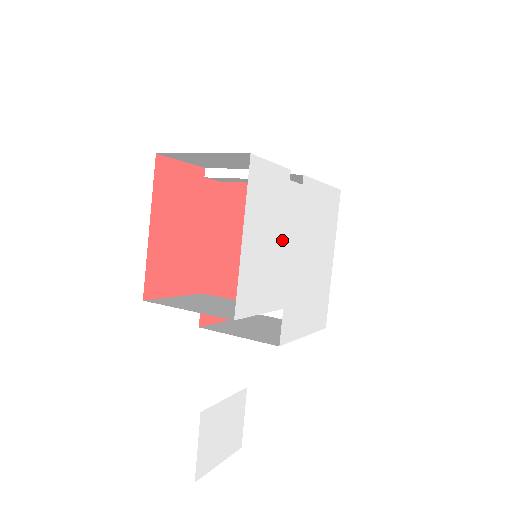
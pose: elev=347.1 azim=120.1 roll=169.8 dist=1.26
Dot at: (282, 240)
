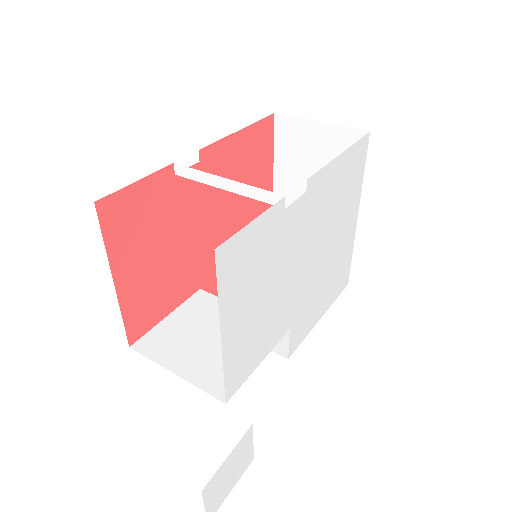
Dot at: (280, 277)
